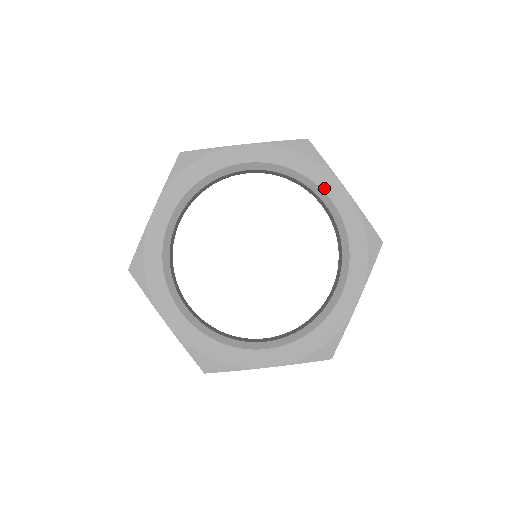
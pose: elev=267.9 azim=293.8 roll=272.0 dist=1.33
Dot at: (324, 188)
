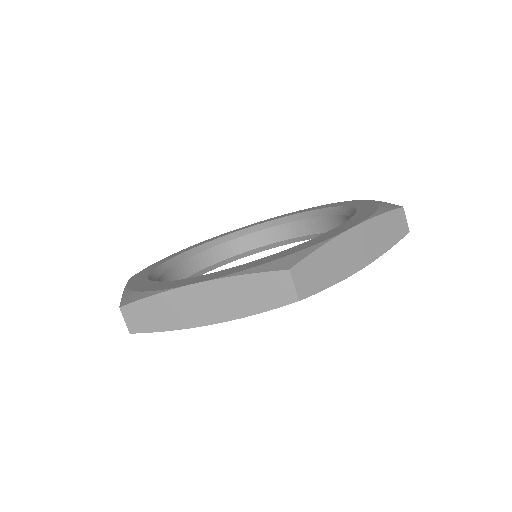
Dot at: (267, 221)
